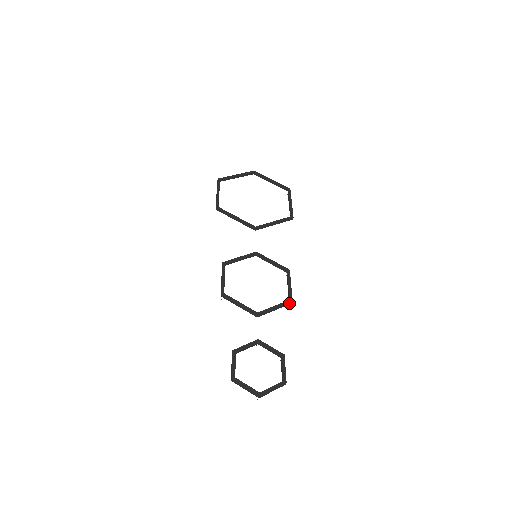
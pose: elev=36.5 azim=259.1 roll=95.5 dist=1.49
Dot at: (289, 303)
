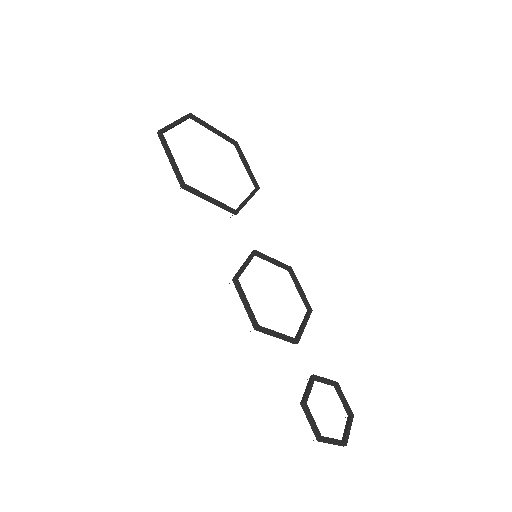
Dot at: (310, 313)
